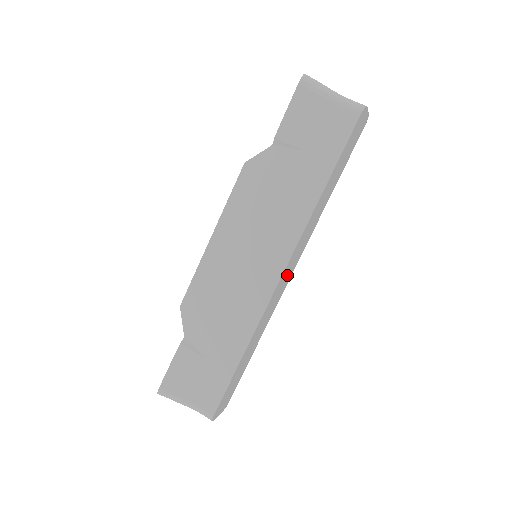
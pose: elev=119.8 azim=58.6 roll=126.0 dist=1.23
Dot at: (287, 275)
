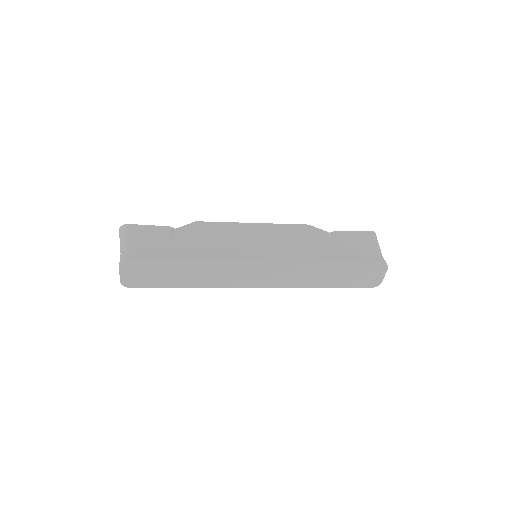
Dot at: (258, 276)
